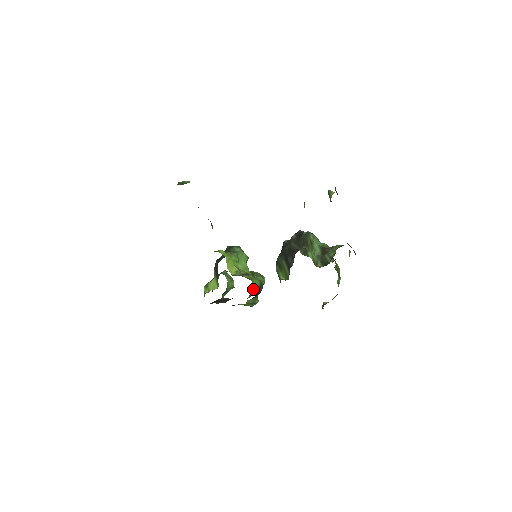
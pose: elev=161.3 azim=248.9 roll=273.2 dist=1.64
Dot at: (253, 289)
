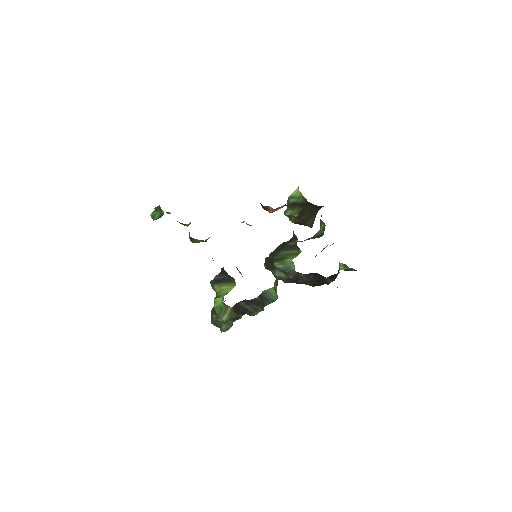
Dot at: occluded
